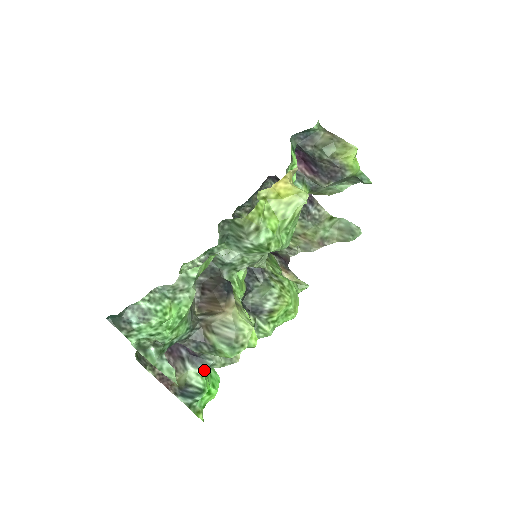
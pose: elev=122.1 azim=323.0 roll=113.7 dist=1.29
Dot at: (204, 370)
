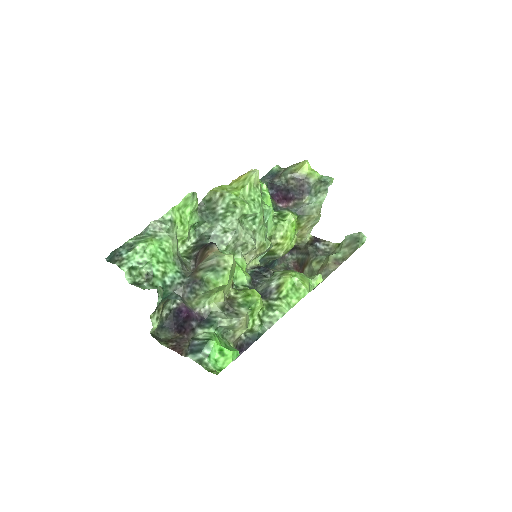
Dot at: (211, 328)
